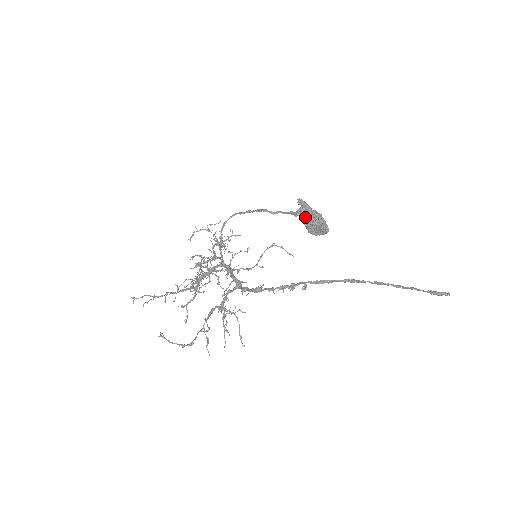
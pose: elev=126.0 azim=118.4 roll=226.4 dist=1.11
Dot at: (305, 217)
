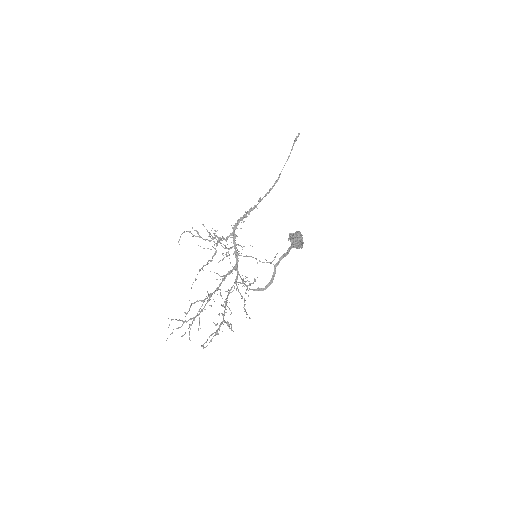
Dot at: (291, 238)
